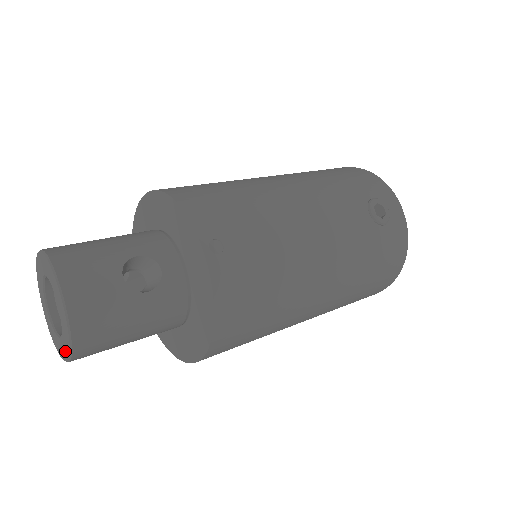
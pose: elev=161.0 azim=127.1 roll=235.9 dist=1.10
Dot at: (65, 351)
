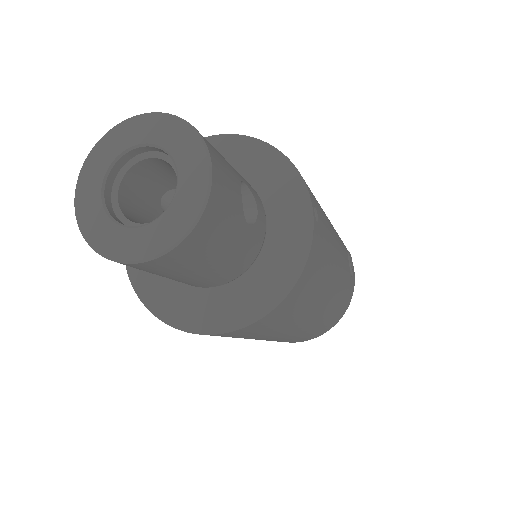
Dot at: (147, 246)
